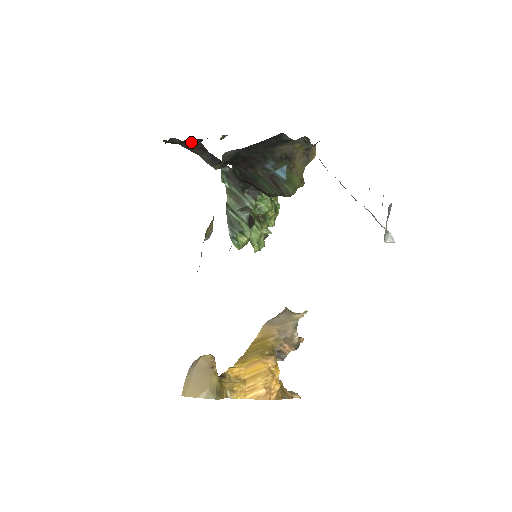
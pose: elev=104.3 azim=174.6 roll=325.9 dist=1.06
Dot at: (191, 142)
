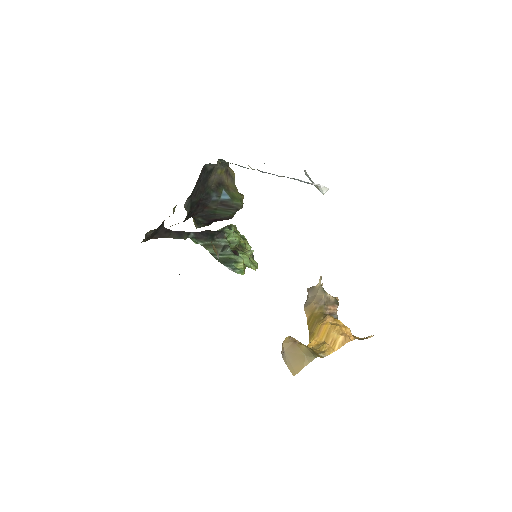
Dot at: (158, 231)
